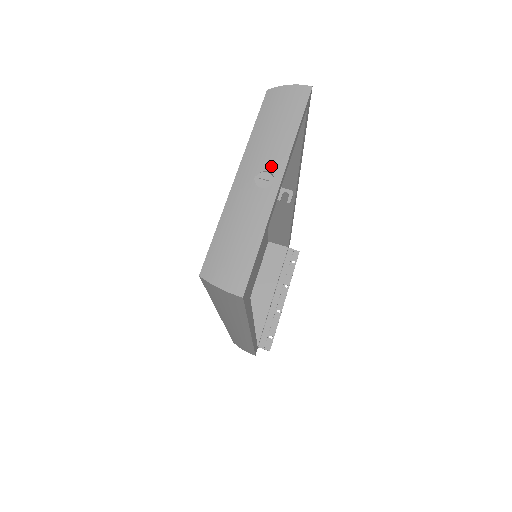
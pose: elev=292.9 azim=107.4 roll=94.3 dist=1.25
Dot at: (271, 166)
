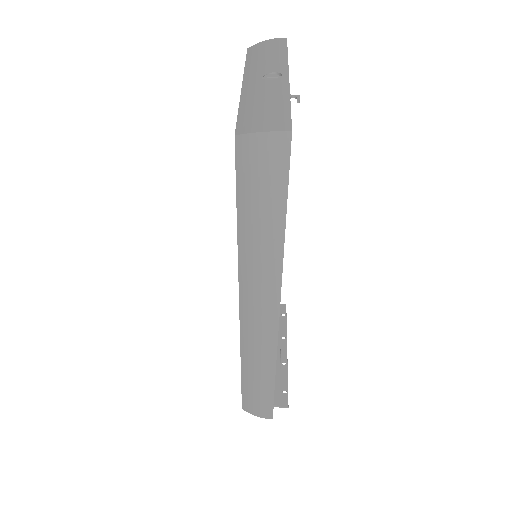
Dot at: (274, 70)
